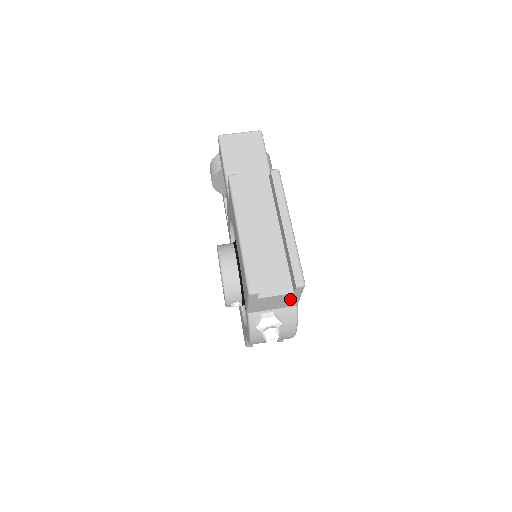
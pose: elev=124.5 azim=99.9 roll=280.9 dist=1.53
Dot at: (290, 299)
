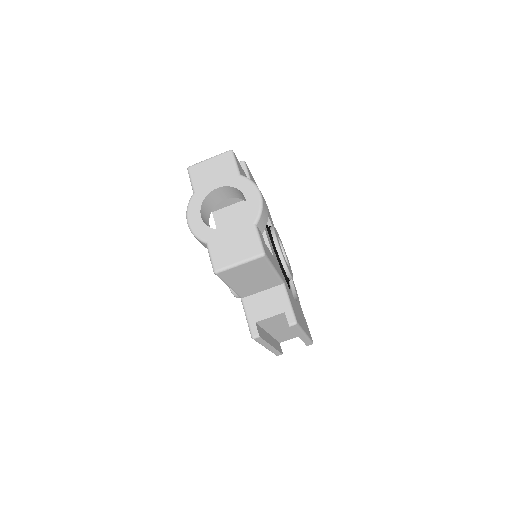
Dot at: occluded
